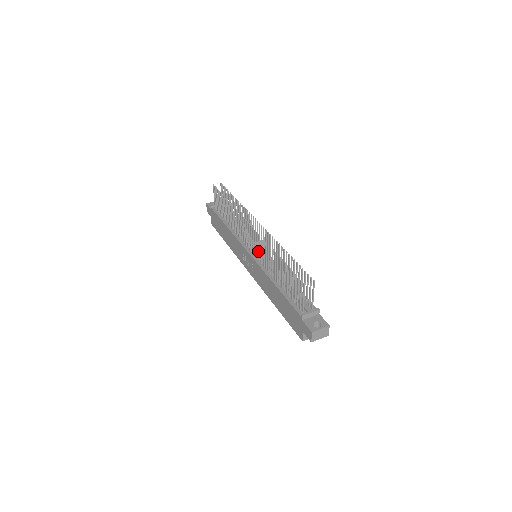
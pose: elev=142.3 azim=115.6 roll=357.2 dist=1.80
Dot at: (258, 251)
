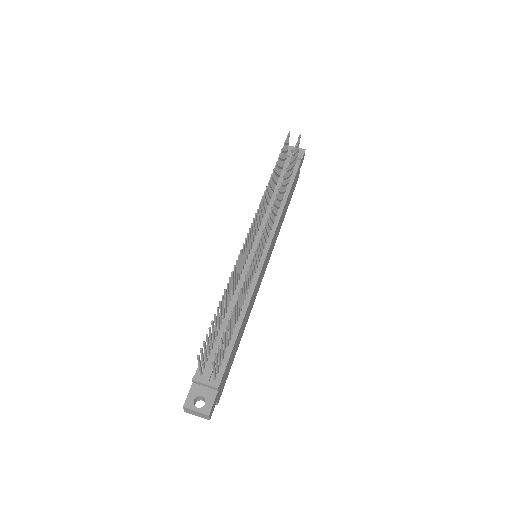
Dot at: occluded
